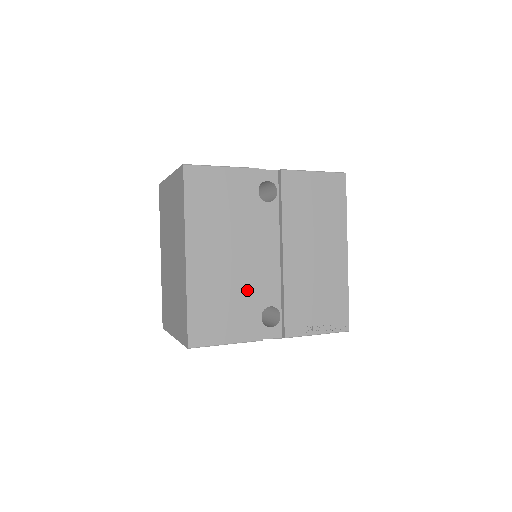
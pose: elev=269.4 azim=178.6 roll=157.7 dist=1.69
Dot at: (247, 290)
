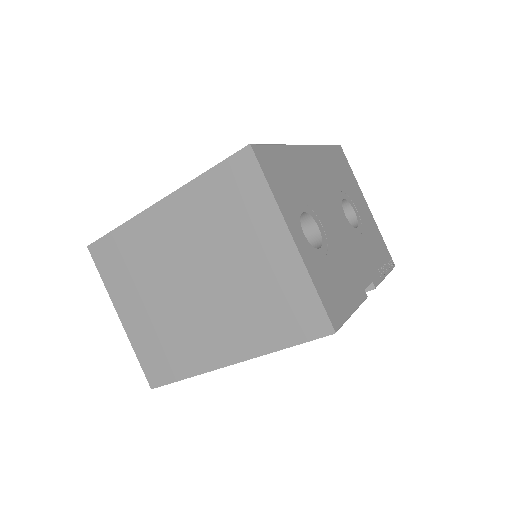
Dot at: occluded
